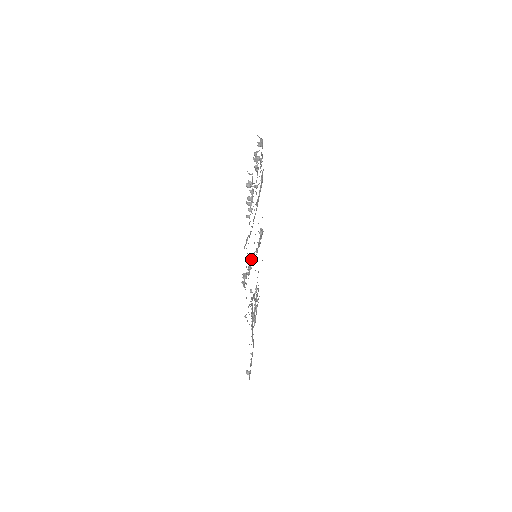
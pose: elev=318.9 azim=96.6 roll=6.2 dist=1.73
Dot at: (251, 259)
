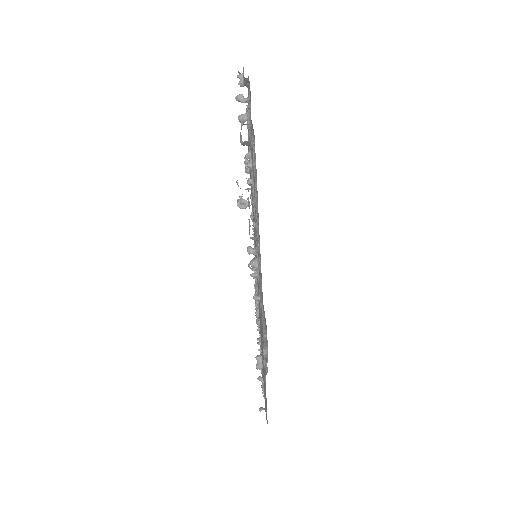
Dot at: occluded
